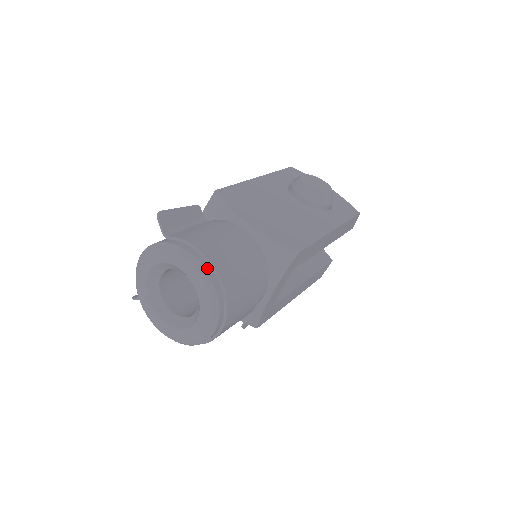
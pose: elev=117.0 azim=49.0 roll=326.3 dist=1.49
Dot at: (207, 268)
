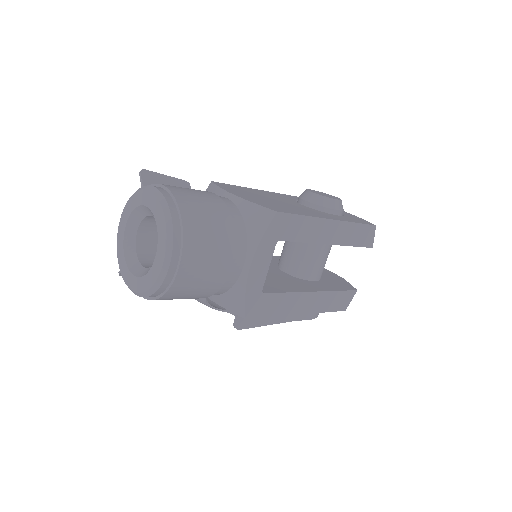
Dot at: (167, 197)
